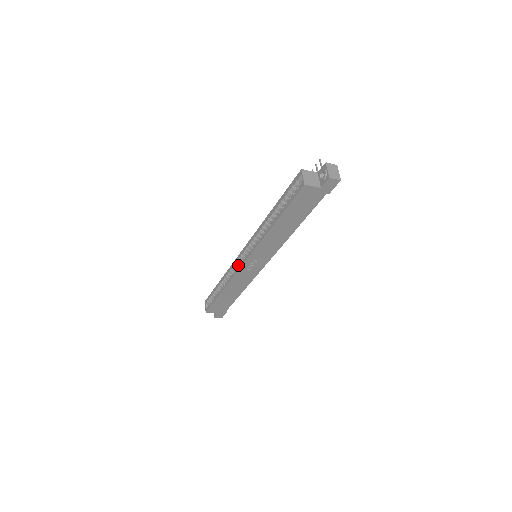
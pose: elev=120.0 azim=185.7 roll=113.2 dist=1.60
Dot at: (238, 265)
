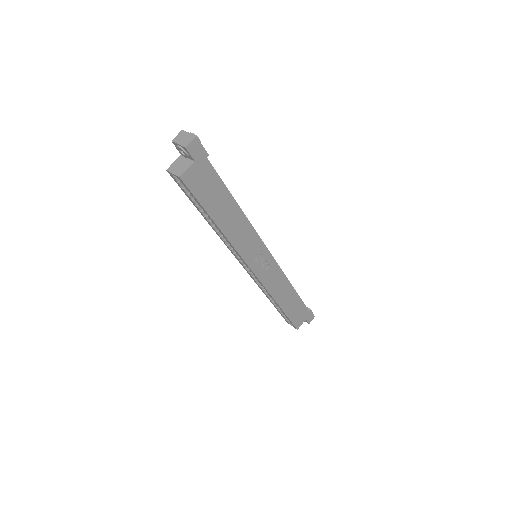
Dot at: occluded
